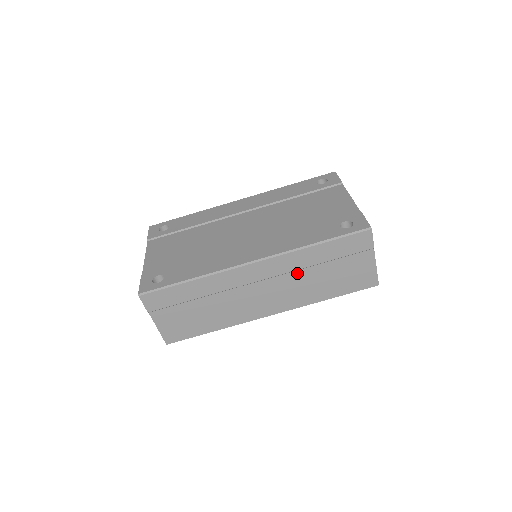
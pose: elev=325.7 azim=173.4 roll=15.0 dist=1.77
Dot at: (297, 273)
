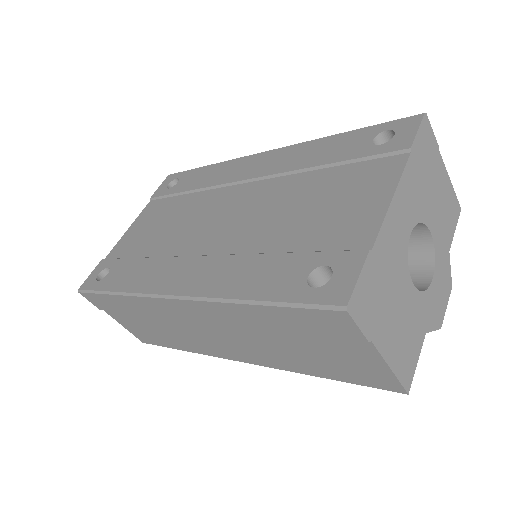
Dot at: (245, 329)
